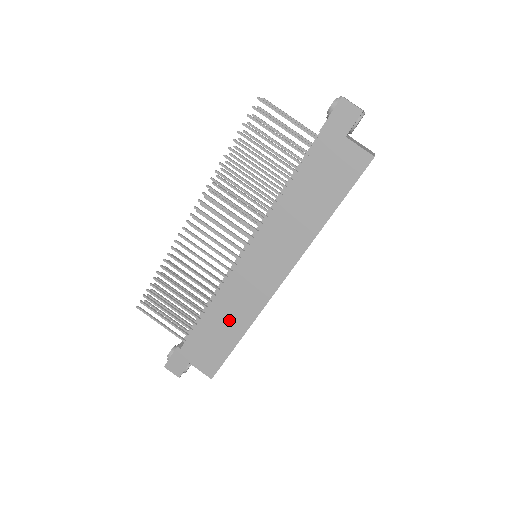
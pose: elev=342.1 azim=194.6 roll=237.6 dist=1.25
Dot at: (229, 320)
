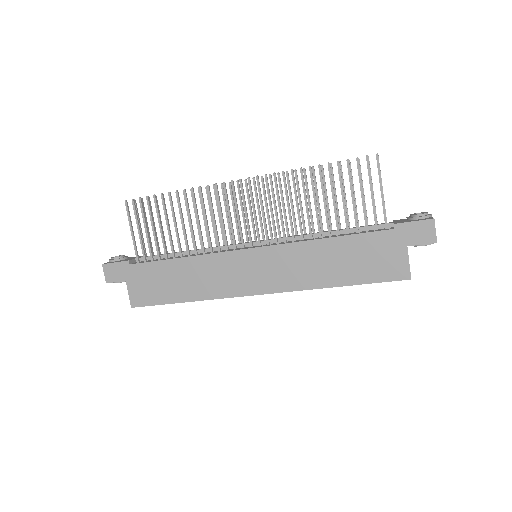
Dot at: (190, 281)
